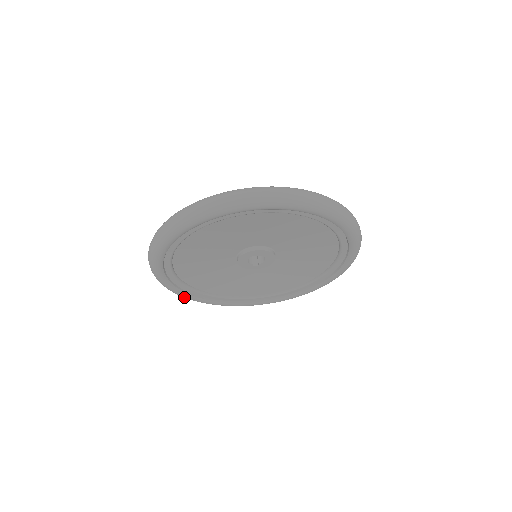
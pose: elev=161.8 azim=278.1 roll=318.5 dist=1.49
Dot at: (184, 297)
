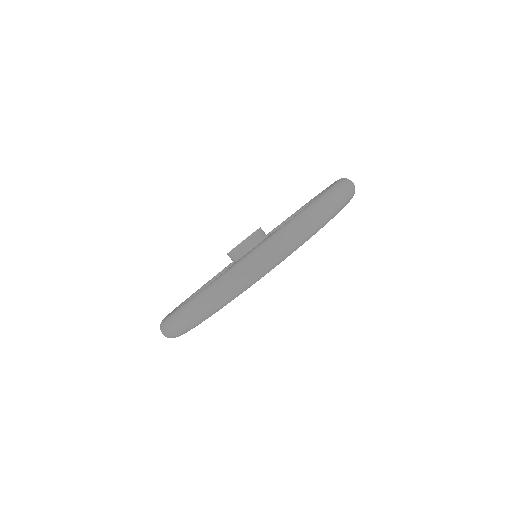
Dot at: occluded
